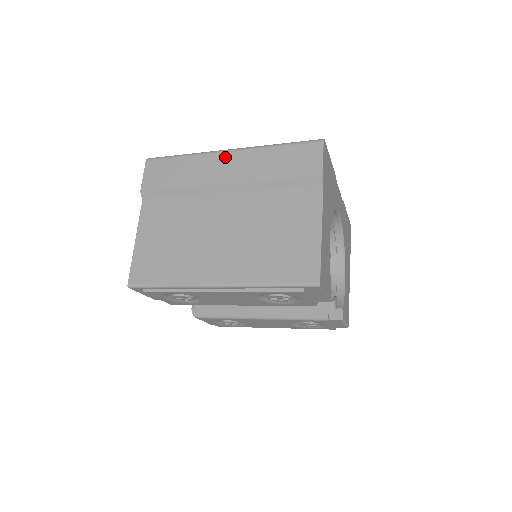
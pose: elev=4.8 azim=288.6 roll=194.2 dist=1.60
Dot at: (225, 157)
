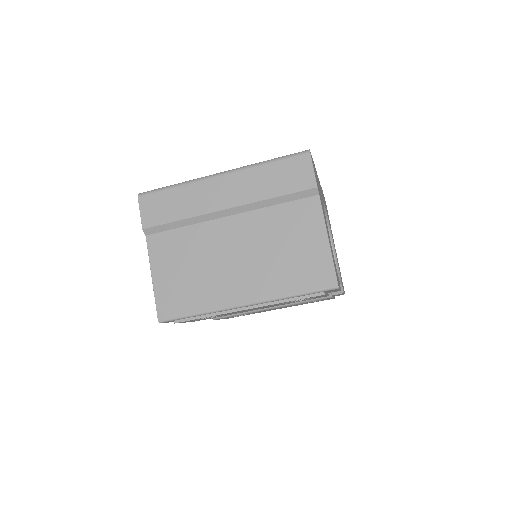
Dot at: (218, 182)
